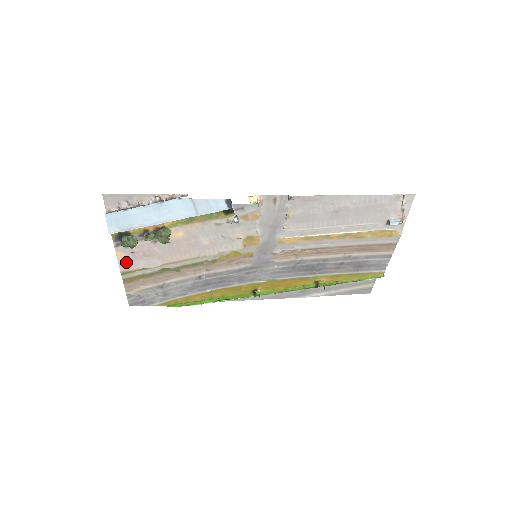
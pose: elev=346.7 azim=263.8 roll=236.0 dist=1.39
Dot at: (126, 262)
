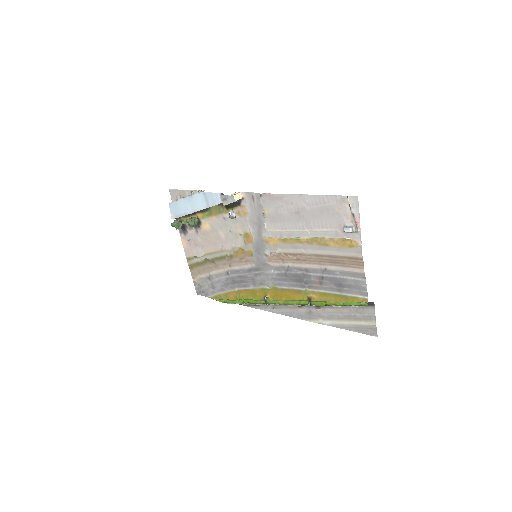
Dot at: (187, 249)
